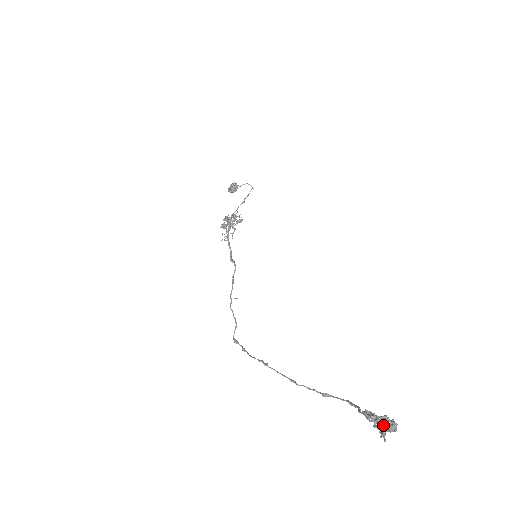
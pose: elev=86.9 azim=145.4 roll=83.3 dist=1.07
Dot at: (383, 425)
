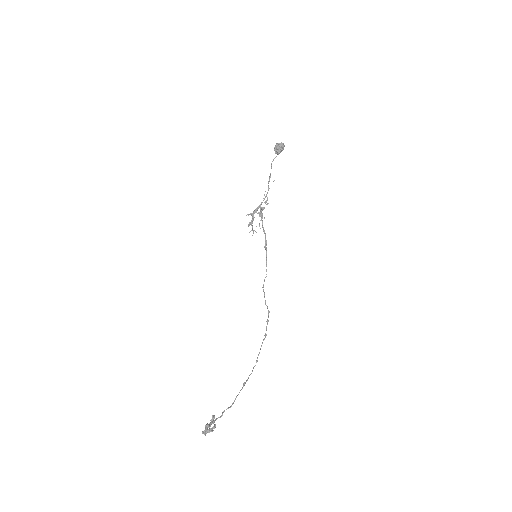
Dot at: (212, 427)
